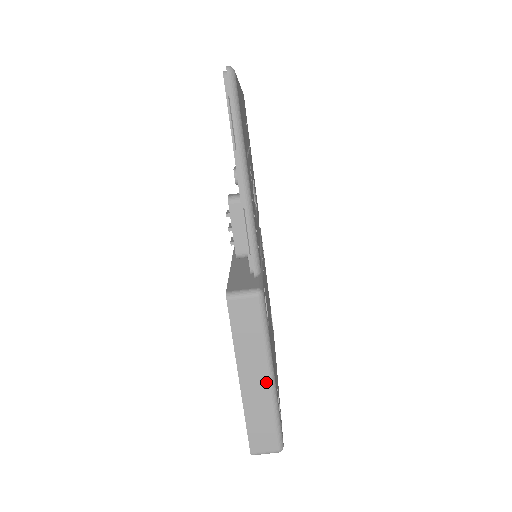
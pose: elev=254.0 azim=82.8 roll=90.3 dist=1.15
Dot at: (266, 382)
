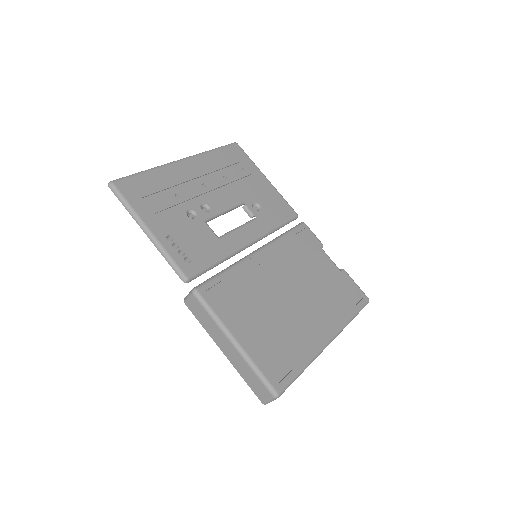
Dot at: (233, 348)
